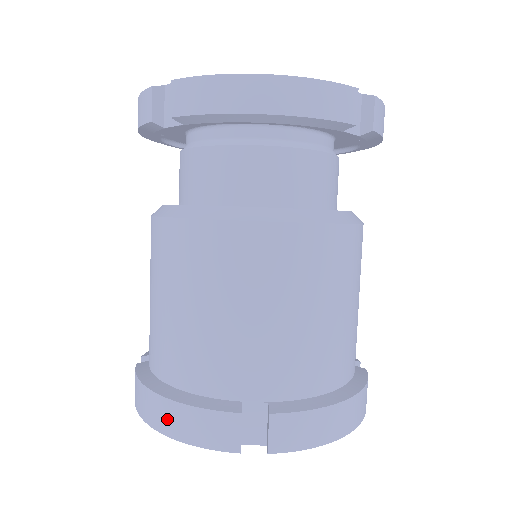
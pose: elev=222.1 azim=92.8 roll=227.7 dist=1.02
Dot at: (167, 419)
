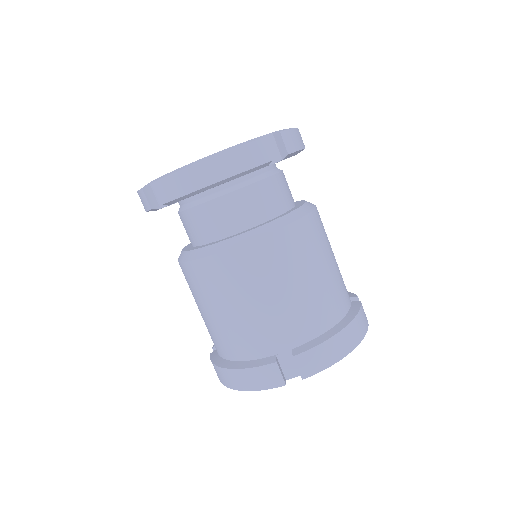
Dot at: (237, 381)
